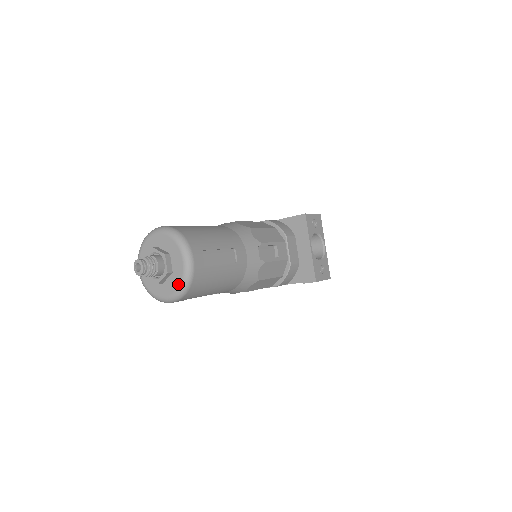
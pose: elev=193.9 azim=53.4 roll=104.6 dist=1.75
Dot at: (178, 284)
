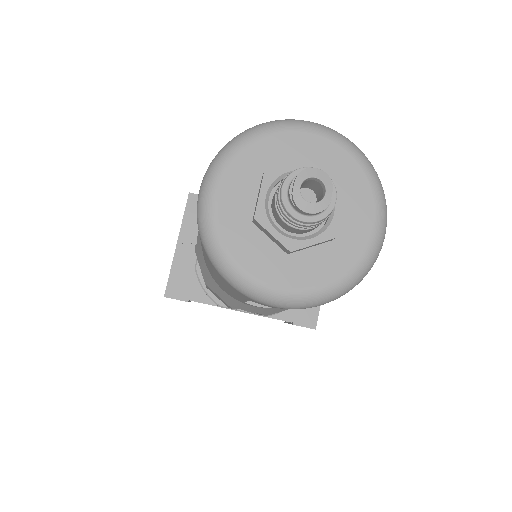
Dot at: (339, 273)
